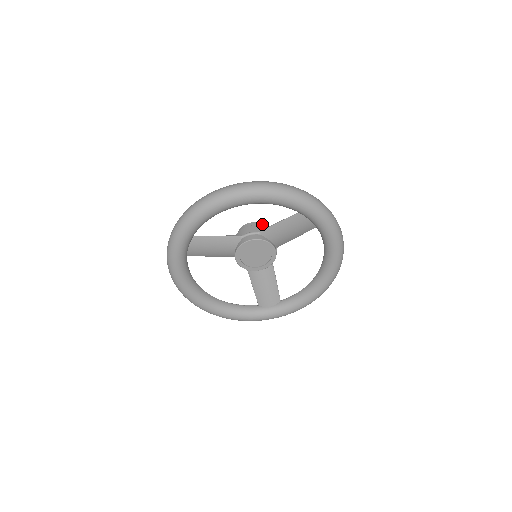
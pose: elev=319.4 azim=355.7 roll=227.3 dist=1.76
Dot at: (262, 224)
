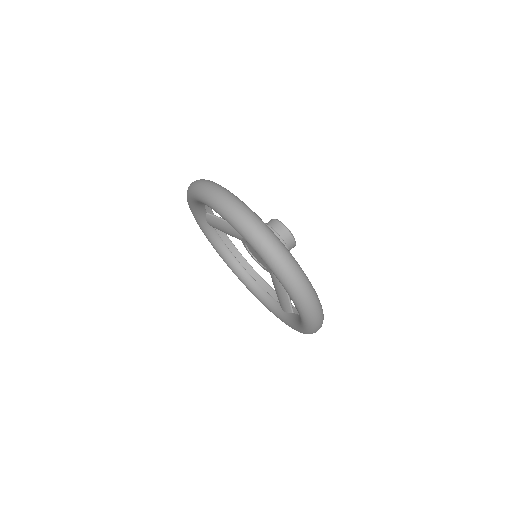
Dot at: (283, 225)
